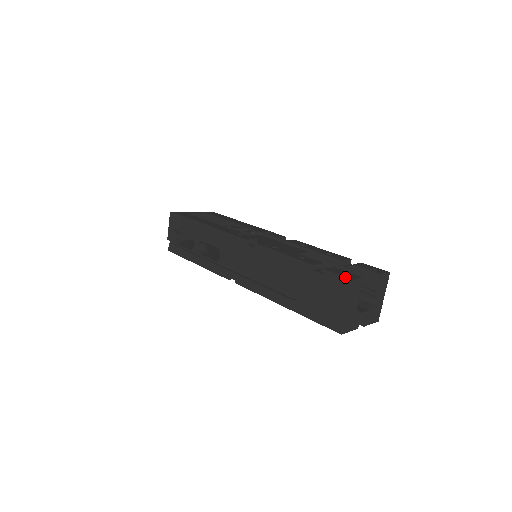
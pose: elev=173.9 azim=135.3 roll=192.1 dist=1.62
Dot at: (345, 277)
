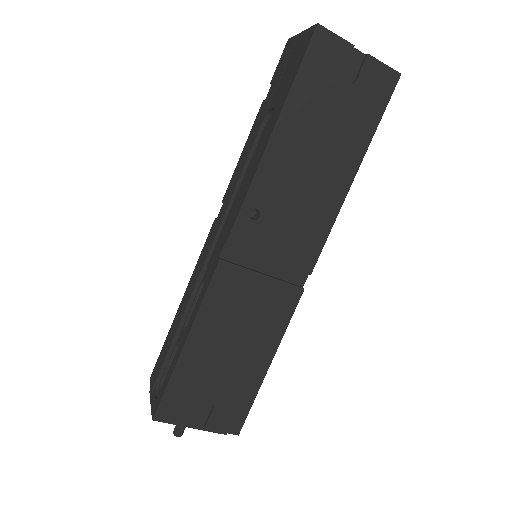
Dot at: (283, 51)
